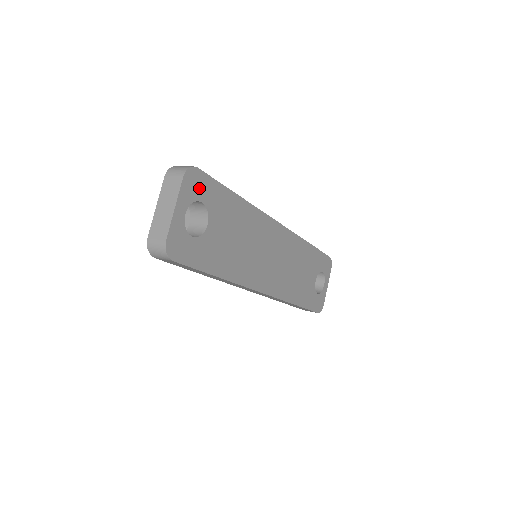
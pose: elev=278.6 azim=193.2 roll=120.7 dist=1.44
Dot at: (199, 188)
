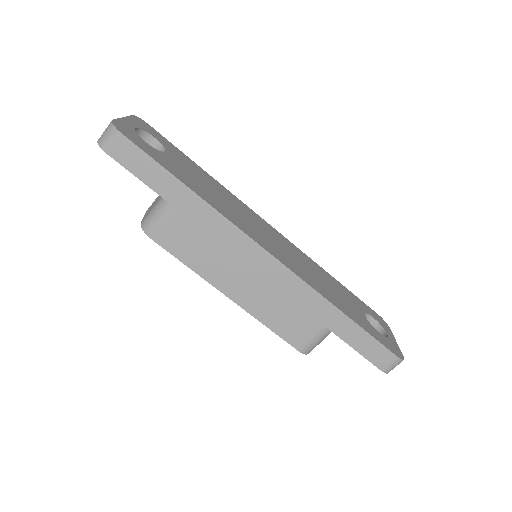
Dot at: (151, 132)
